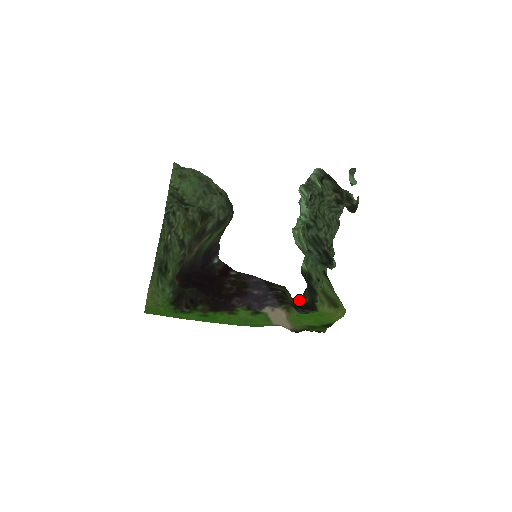
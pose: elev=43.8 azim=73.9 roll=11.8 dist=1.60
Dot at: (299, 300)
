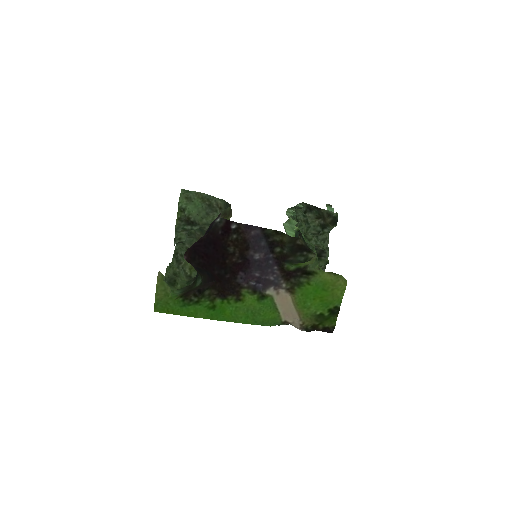
Dot at: (298, 263)
